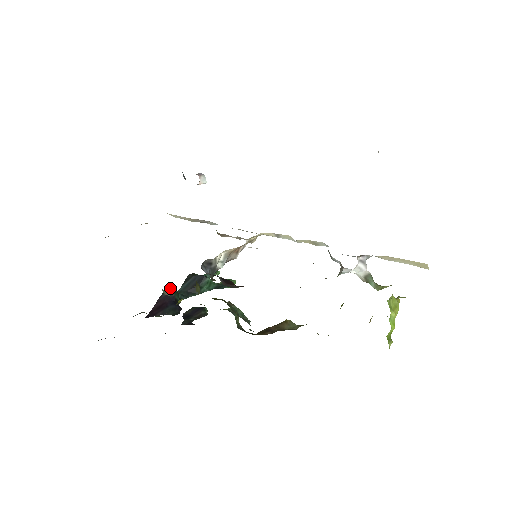
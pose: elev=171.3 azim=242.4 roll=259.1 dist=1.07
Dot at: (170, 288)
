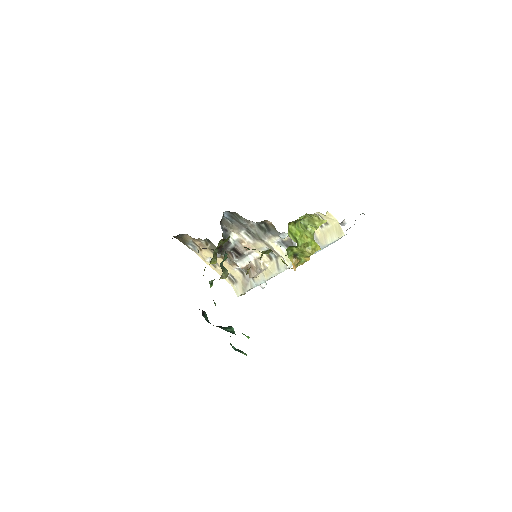
Dot at: occluded
